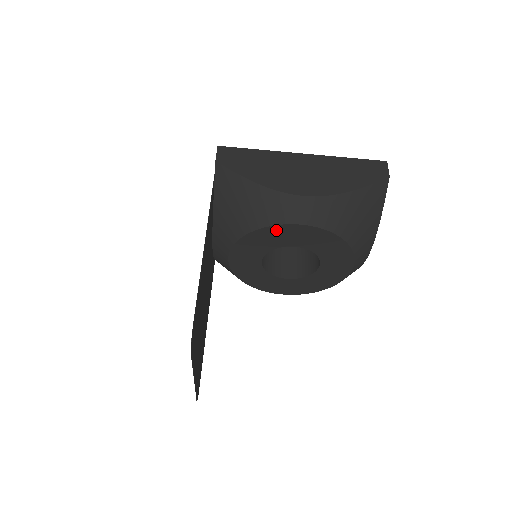
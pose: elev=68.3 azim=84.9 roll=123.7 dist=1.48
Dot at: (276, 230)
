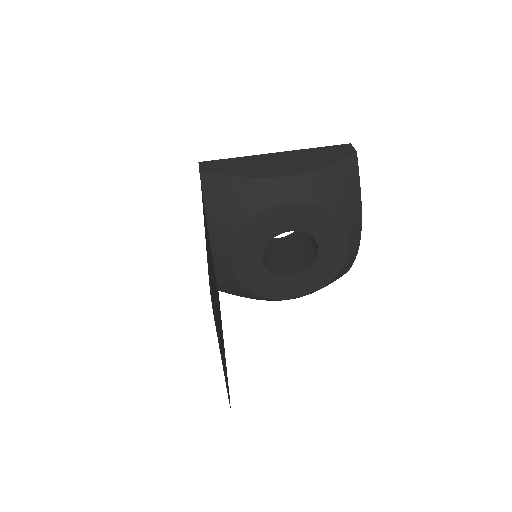
Dot at: (268, 215)
